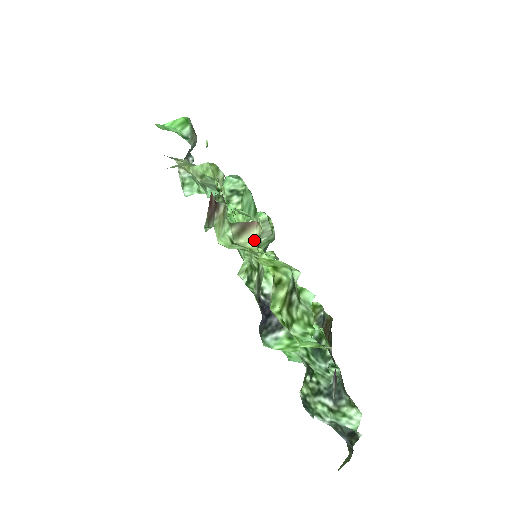
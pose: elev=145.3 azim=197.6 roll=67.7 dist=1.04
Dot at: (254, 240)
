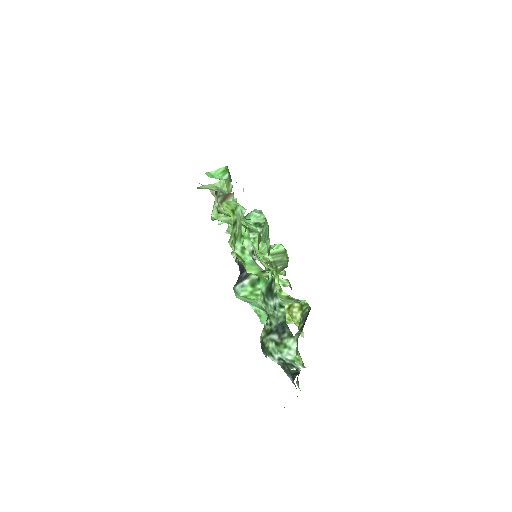
Dot at: occluded
